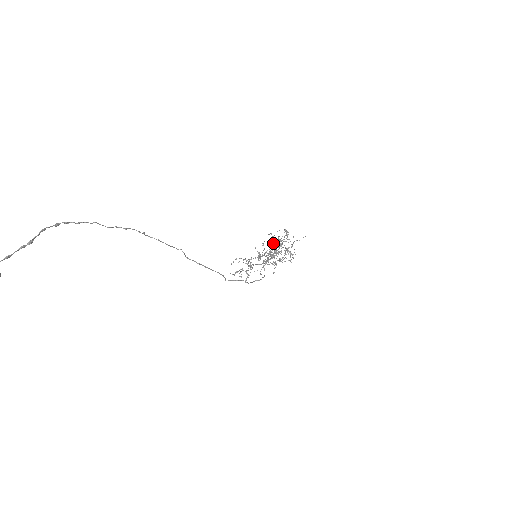
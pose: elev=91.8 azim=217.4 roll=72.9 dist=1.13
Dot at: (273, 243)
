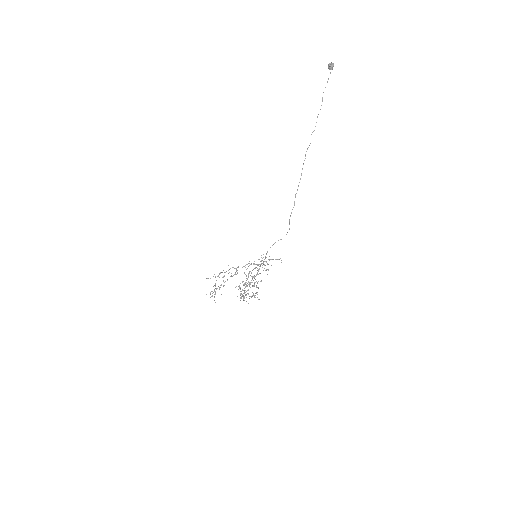
Dot at: occluded
